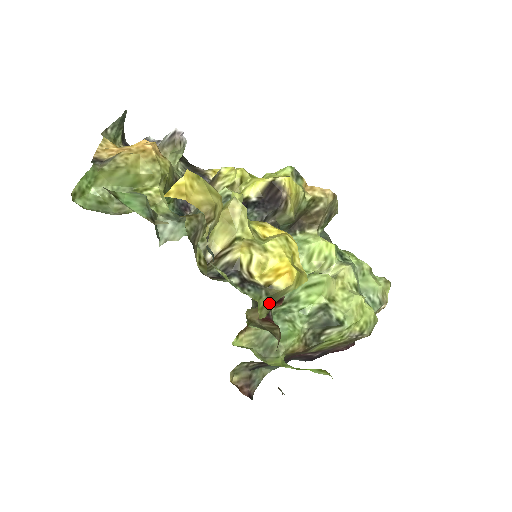
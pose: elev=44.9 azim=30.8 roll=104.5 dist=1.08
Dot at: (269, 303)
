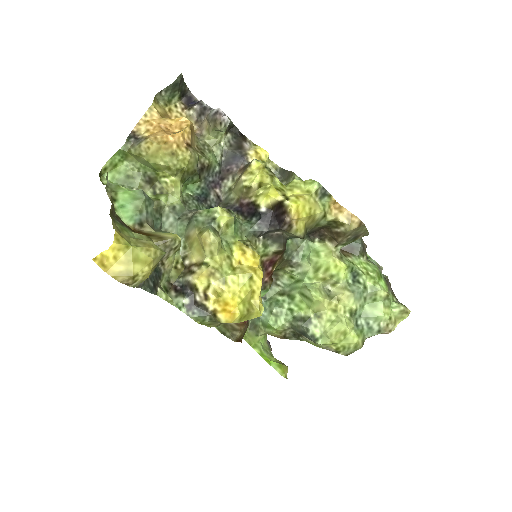
Dot at: (217, 322)
